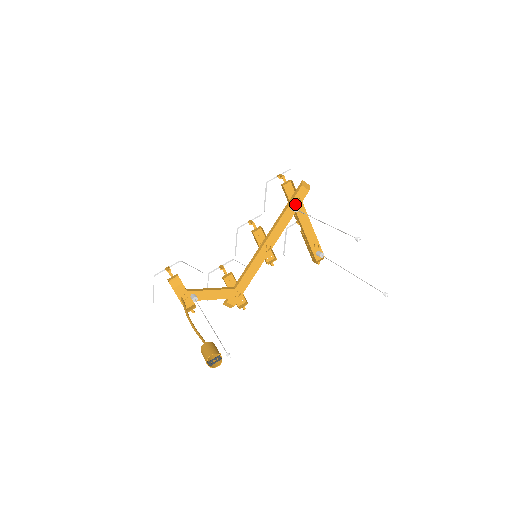
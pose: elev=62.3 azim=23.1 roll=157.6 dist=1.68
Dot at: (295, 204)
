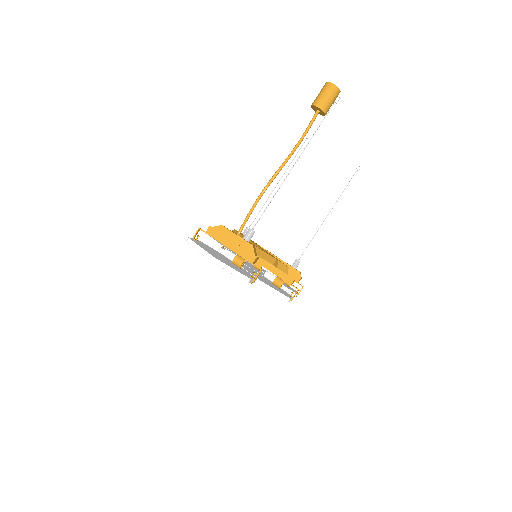
Dot at: occluded
